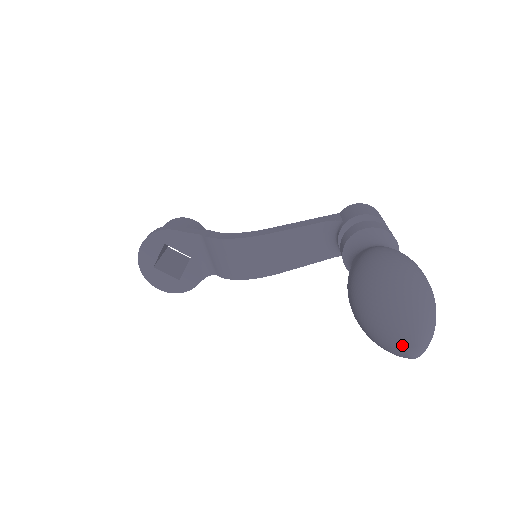
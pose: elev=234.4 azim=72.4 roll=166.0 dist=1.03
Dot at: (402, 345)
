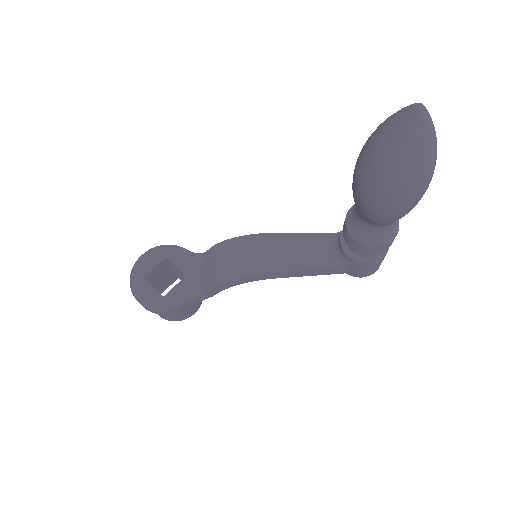
Dot at: (407, 107)
